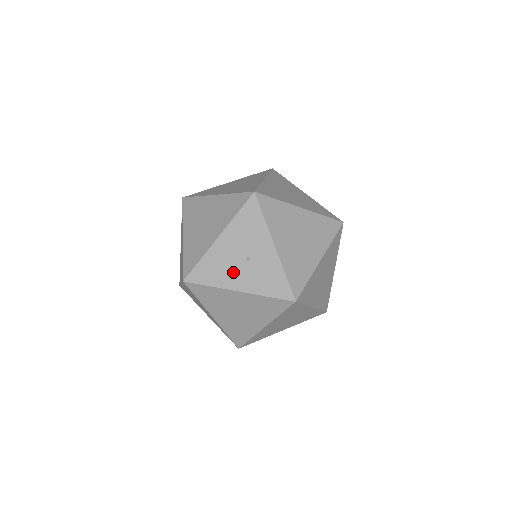
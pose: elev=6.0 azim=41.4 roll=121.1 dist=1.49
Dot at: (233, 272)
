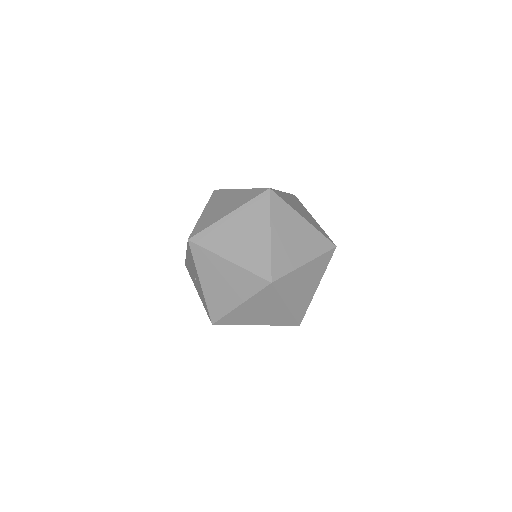
Dot at: (194, 280)
